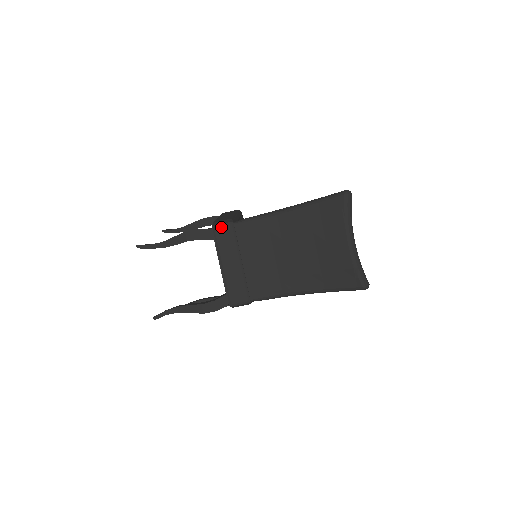
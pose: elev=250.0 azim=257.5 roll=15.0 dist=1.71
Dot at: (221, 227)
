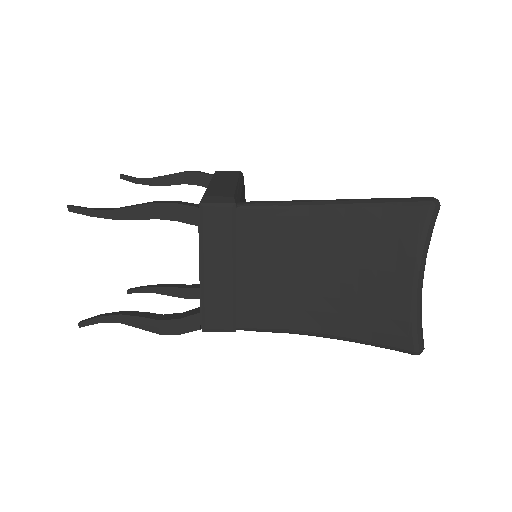
Dot at: (214, 208)
